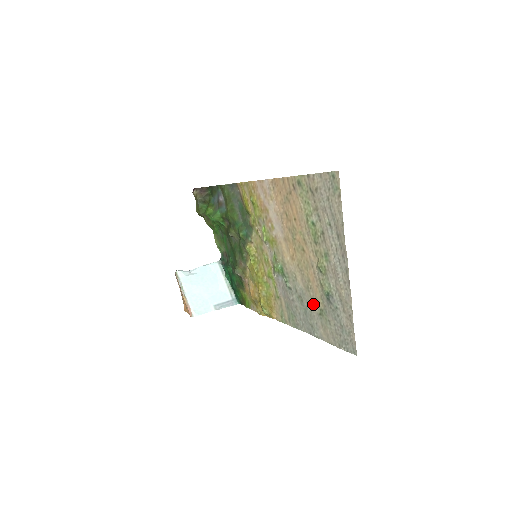
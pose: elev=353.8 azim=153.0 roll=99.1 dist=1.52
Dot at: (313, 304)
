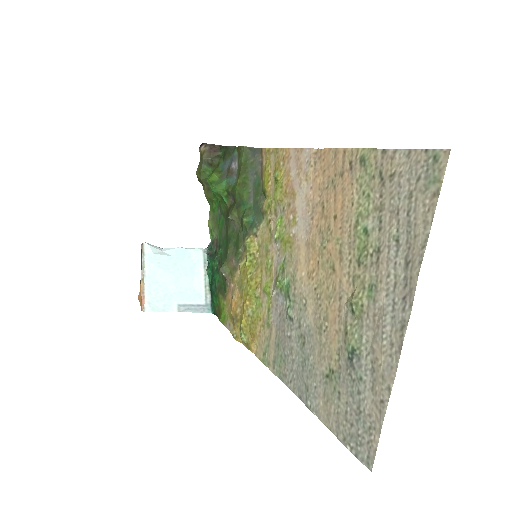
Dot at: (320, 356)
